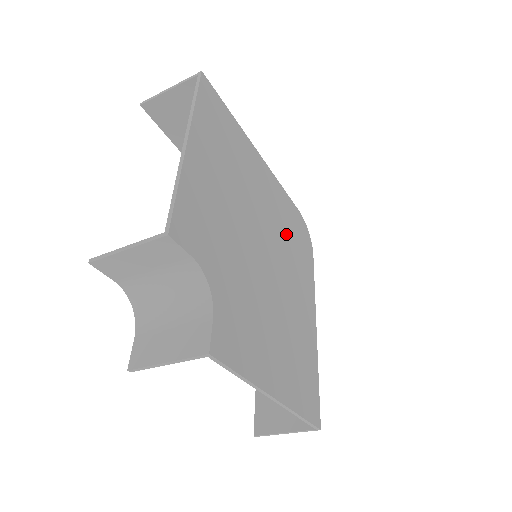
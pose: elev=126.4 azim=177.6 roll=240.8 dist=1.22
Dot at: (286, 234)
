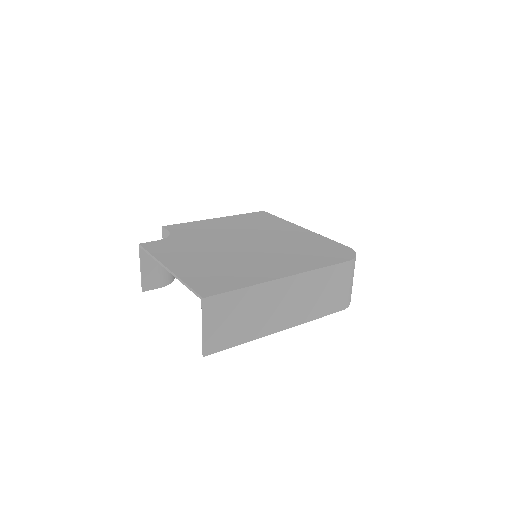
Dot at: (297, 247)
